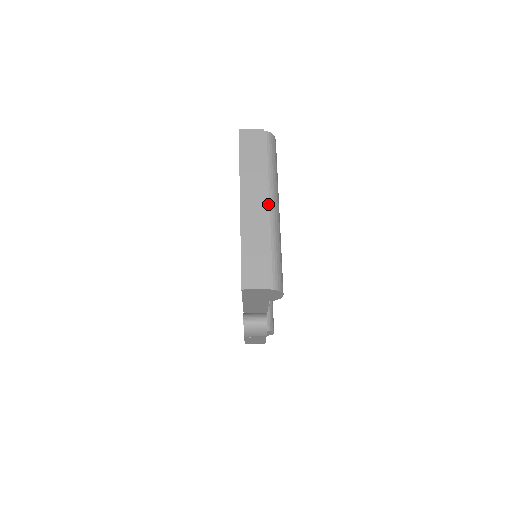
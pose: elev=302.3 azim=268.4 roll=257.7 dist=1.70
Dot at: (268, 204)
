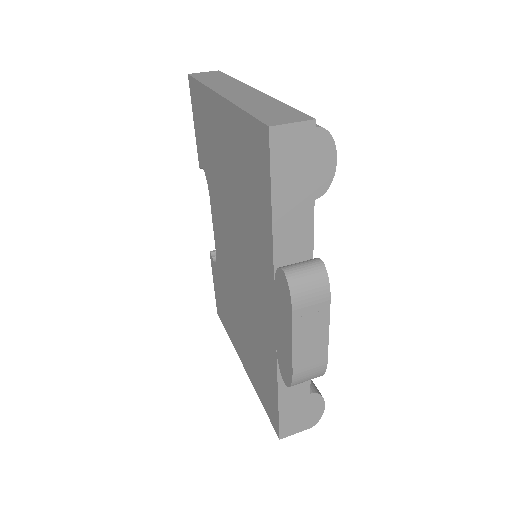
Dot at: occluded
